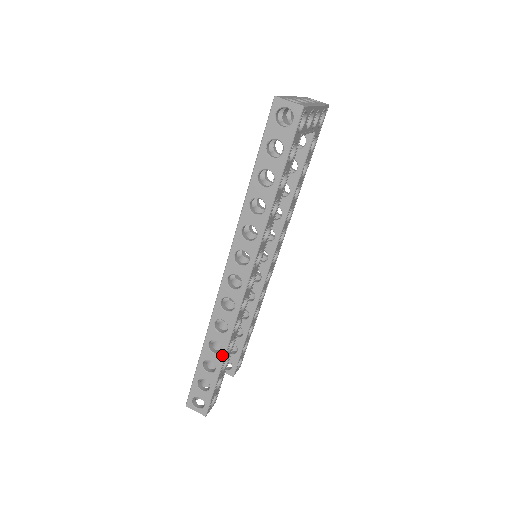
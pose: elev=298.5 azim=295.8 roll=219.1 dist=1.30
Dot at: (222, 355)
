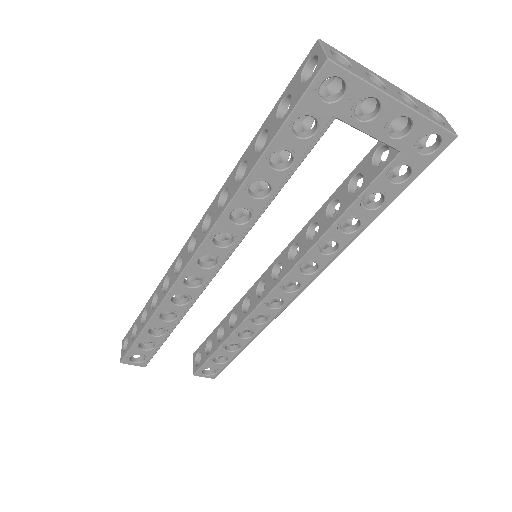
Dot at: (152, 314)
